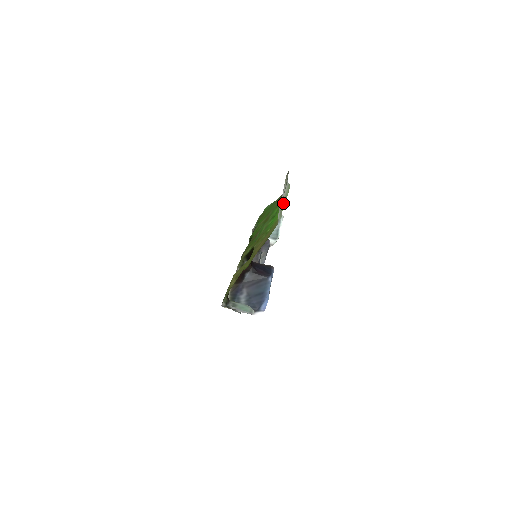
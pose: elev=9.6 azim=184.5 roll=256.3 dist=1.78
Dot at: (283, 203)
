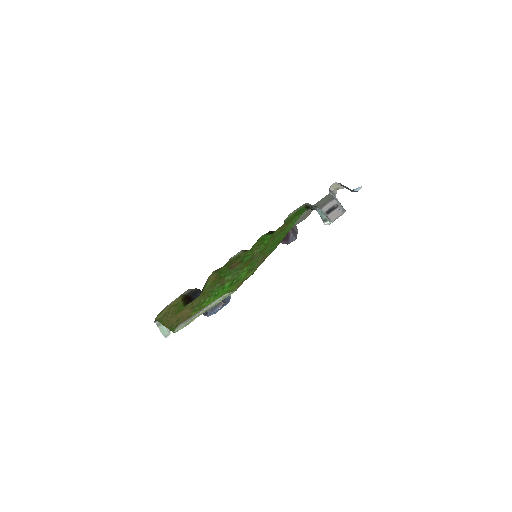
Dot at: (201, 313)
